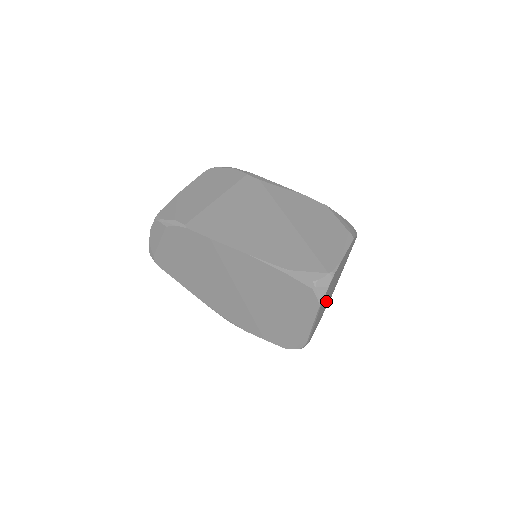
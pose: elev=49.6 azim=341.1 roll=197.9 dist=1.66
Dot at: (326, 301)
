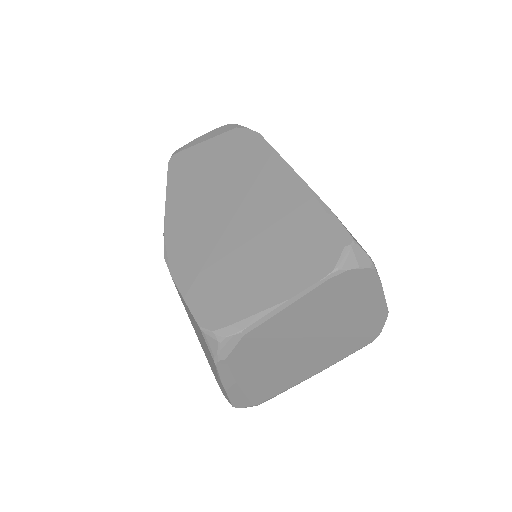
Dot at: (306, 328)
